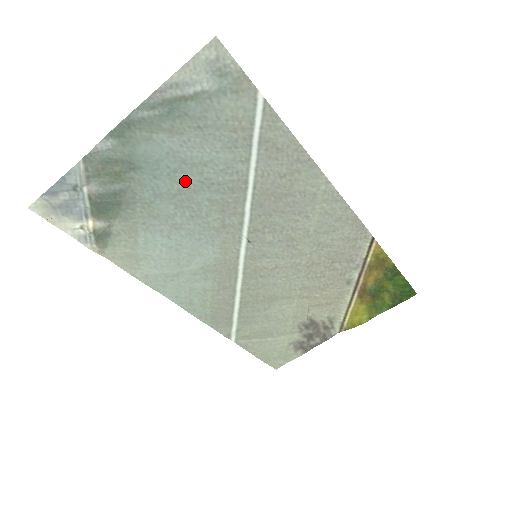
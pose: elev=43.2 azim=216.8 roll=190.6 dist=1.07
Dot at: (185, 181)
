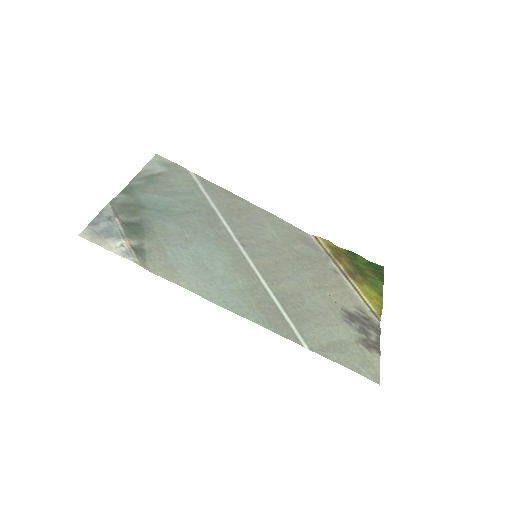
Dot at: (177, 212)
